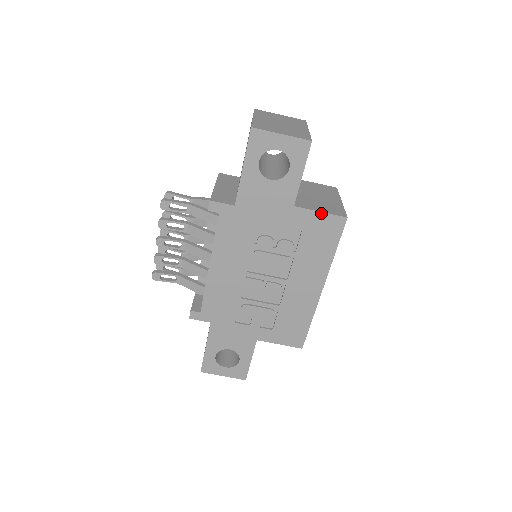
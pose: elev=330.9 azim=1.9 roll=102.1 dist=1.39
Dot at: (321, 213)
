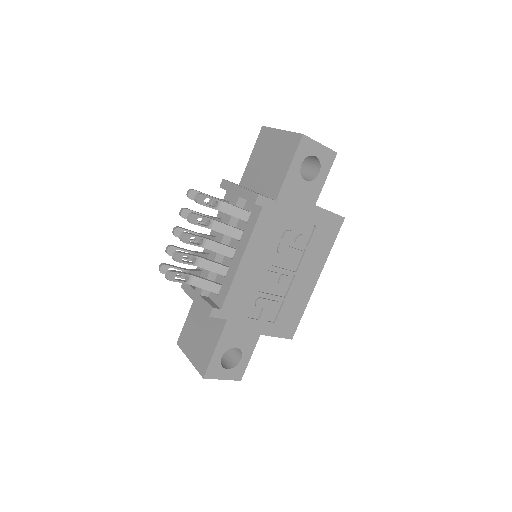
Dot at: (330, 213)
